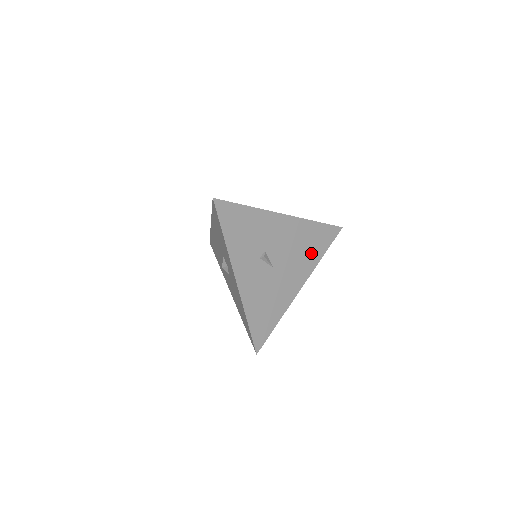
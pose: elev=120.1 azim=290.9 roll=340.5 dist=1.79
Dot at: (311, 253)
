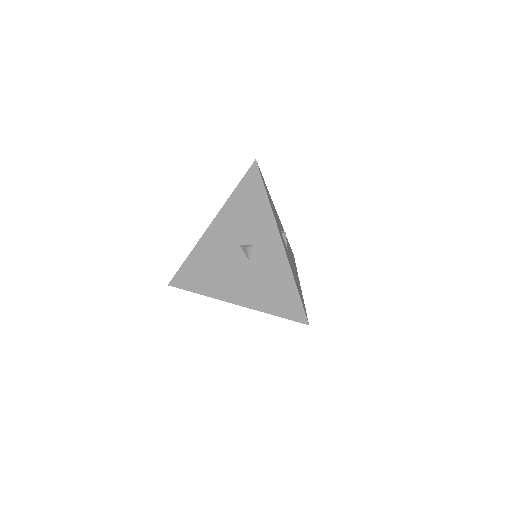
Dot at: occluded
